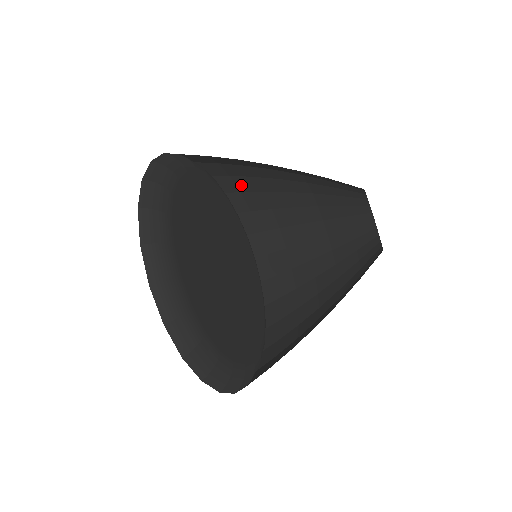
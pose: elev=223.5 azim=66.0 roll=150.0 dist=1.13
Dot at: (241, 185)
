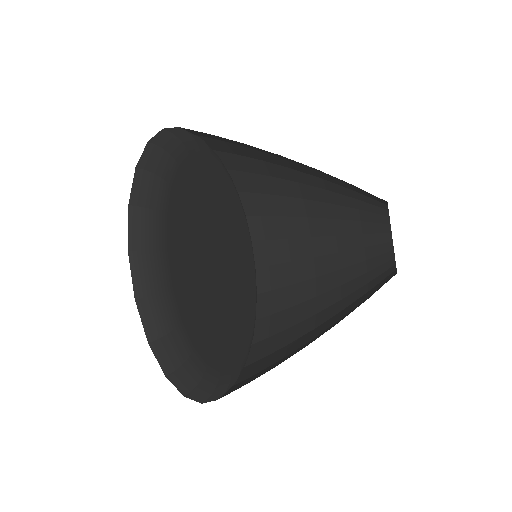
Dot at: (268, 230)
